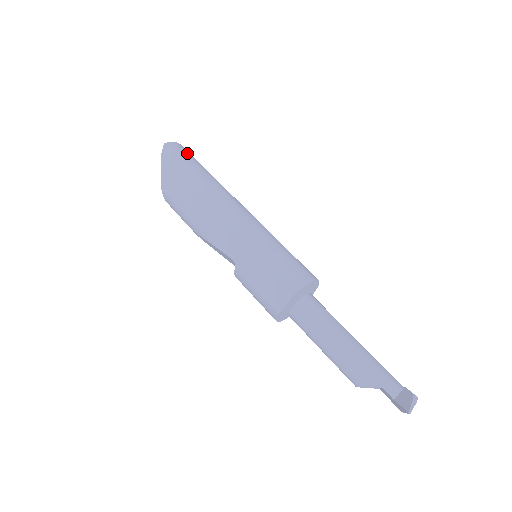
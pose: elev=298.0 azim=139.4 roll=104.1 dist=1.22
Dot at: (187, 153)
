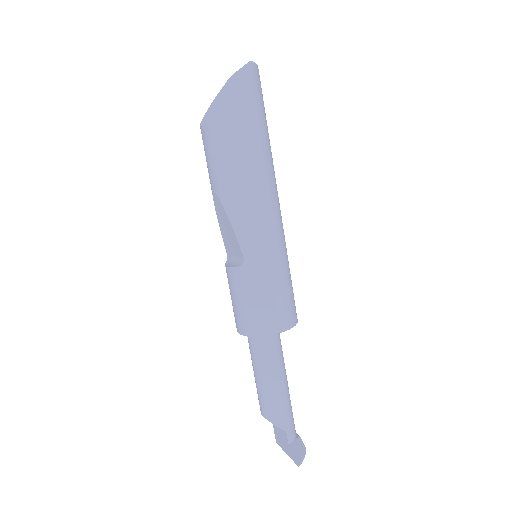
Dot at: occluded
